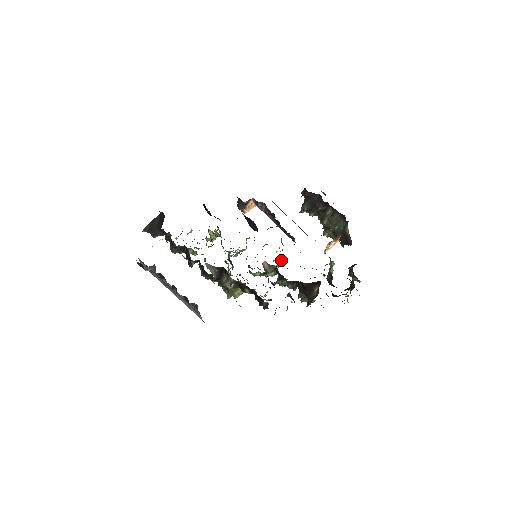
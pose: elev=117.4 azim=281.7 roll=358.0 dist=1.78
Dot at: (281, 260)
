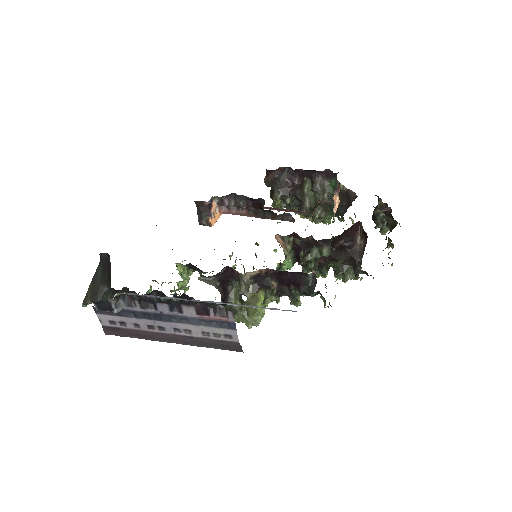
Dot at: occluded
